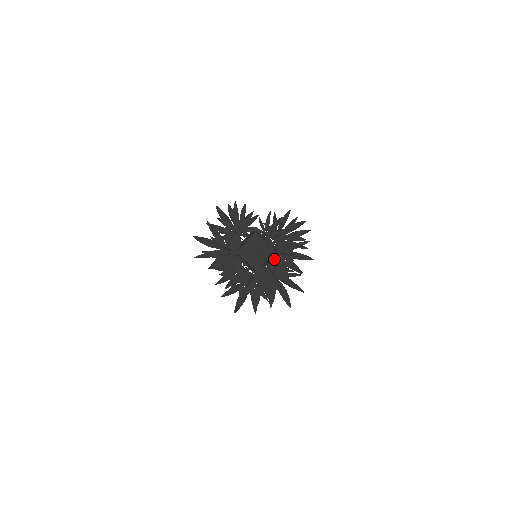
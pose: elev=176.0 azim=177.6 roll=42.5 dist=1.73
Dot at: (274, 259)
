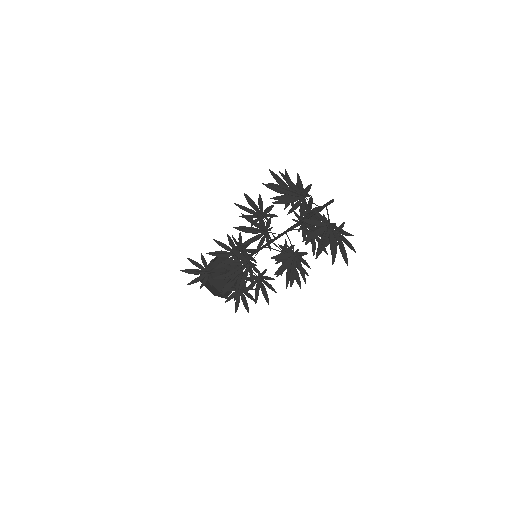
Dot at: (282, 253)
